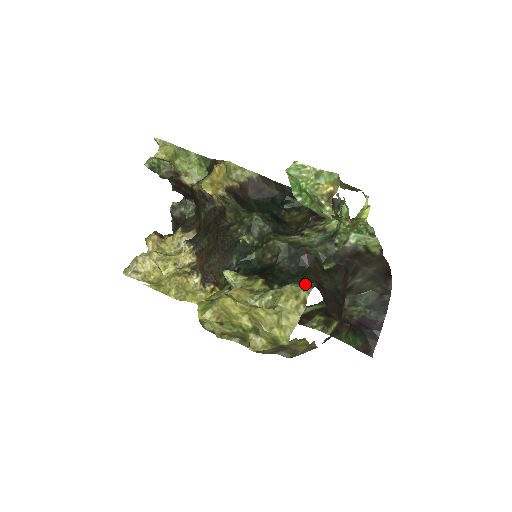
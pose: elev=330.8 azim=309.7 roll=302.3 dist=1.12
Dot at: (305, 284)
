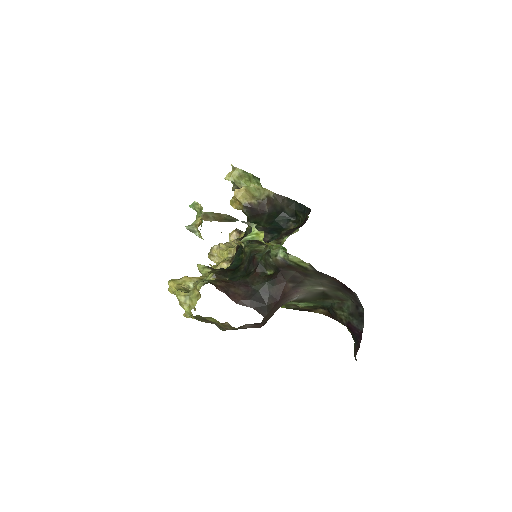
Dot at: (204, 281)
